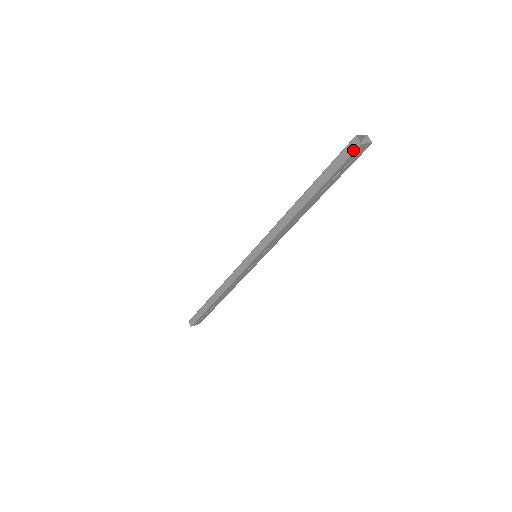
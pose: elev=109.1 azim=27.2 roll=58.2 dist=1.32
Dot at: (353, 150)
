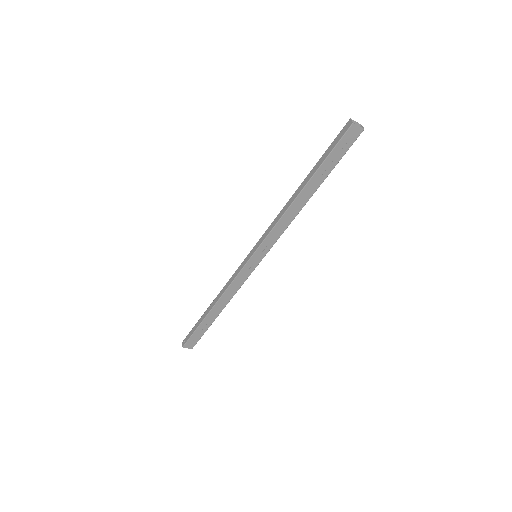
Dot at: (346, 130)
